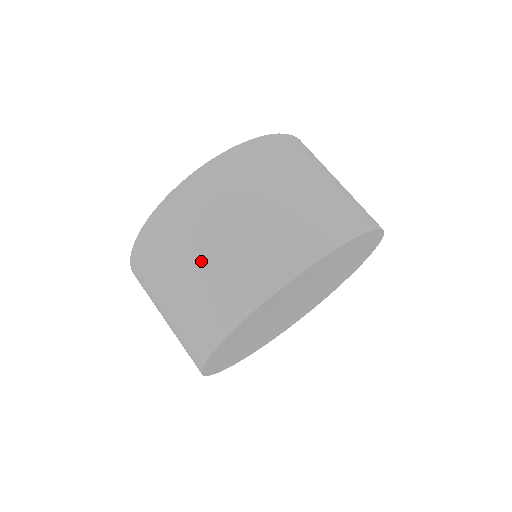
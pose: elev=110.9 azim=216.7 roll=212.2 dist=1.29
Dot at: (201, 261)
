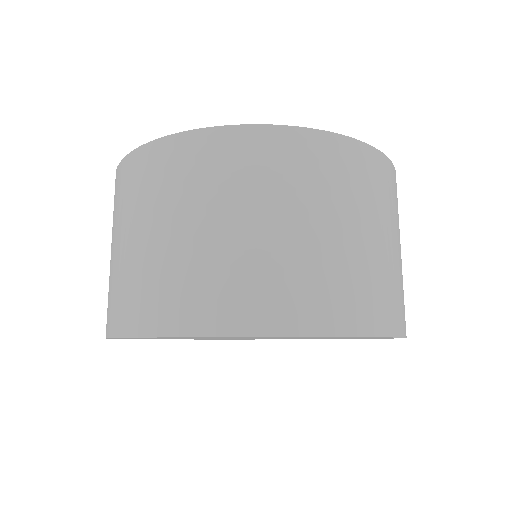
Dot at: (111, 254)
